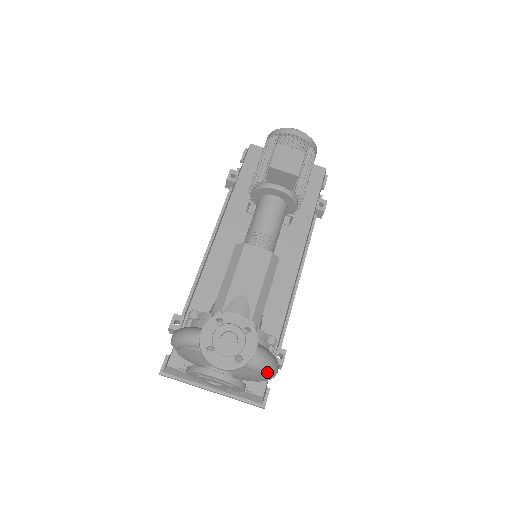
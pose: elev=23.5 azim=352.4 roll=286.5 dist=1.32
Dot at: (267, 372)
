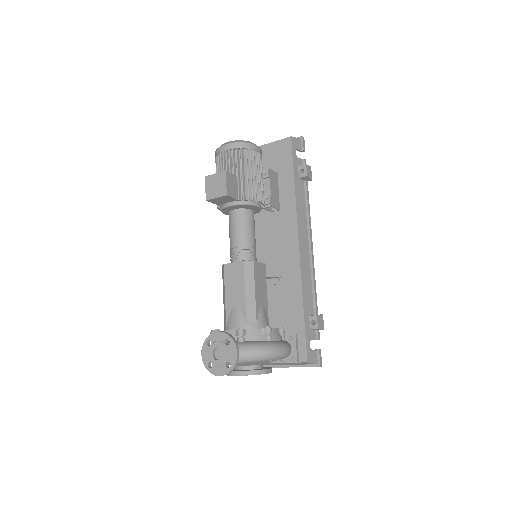
Dot at: (267, 358)
